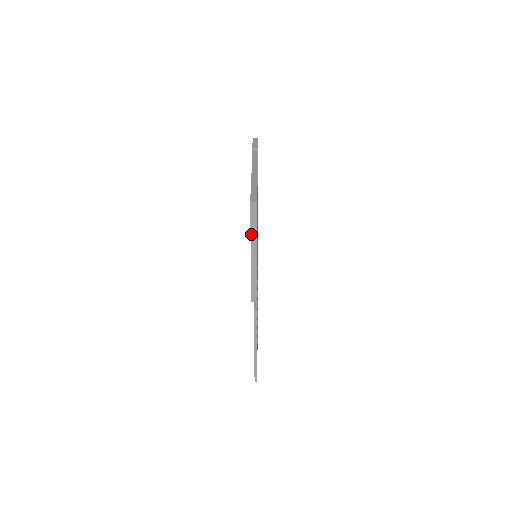
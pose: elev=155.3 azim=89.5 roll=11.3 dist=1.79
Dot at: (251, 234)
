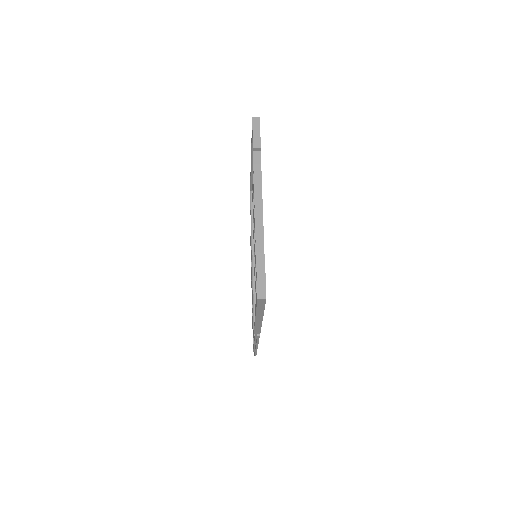
Dot at: (257, 311)
